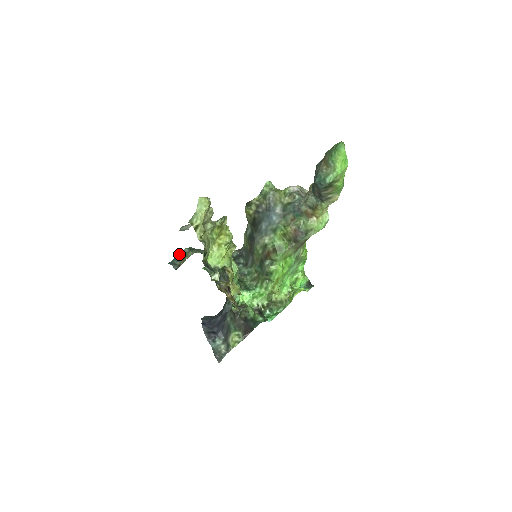
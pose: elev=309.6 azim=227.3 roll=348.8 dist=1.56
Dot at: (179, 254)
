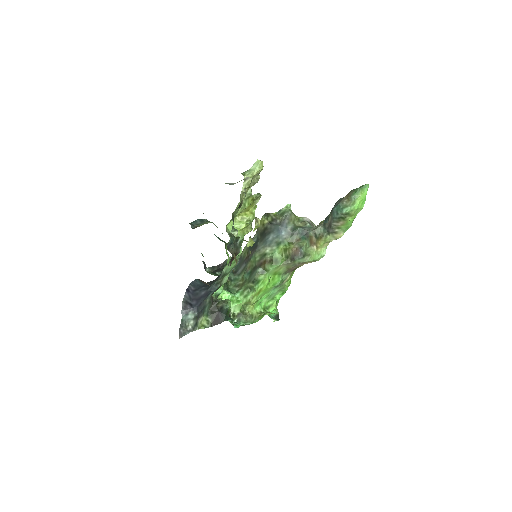
Dot at: occluded
